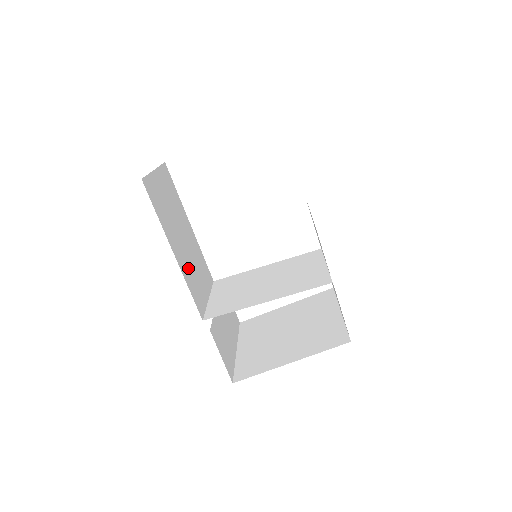
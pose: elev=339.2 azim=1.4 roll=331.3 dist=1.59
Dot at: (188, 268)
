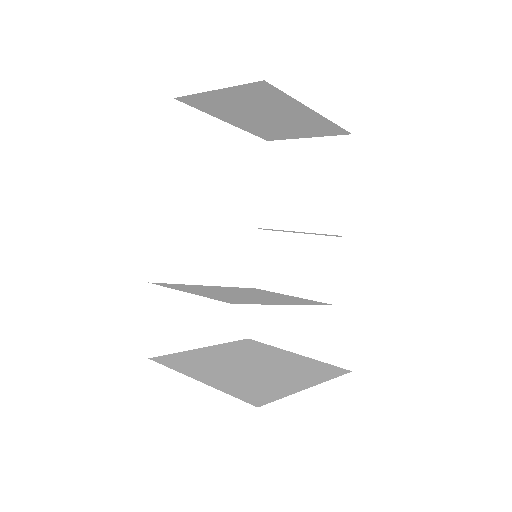
Dot at: occluded
